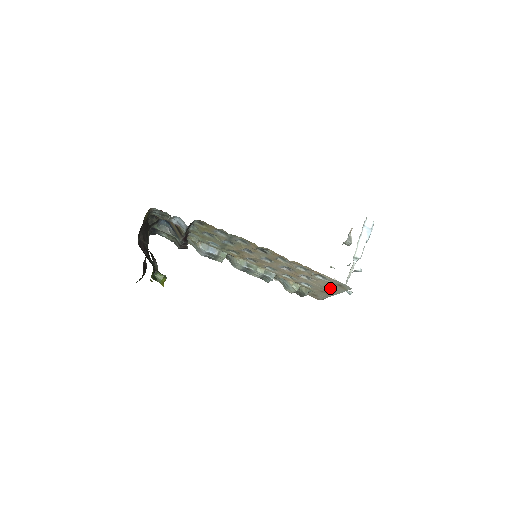
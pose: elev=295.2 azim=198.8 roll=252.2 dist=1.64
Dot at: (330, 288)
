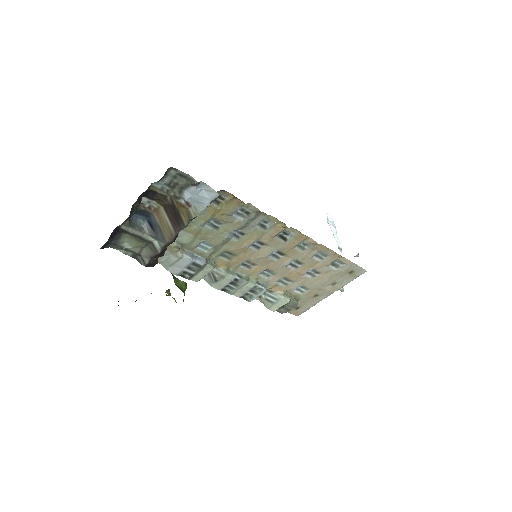
Dot at: (332, 284)
